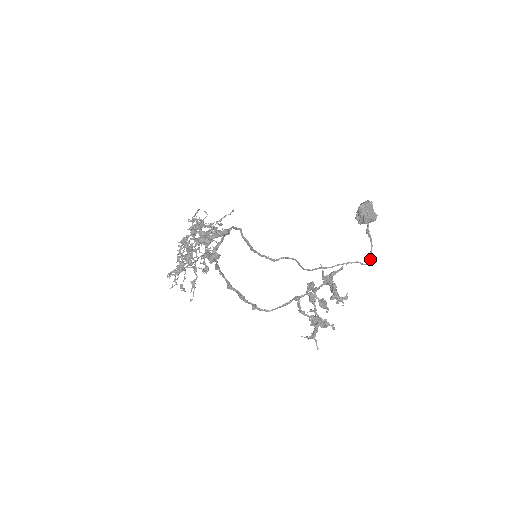
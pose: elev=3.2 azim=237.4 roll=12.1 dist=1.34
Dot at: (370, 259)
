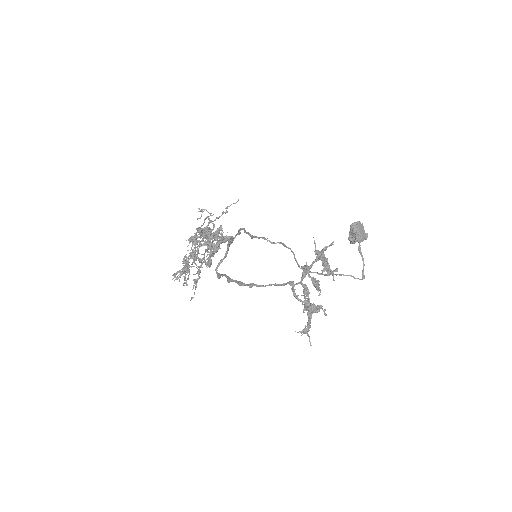
Dot at: (362, 277)
